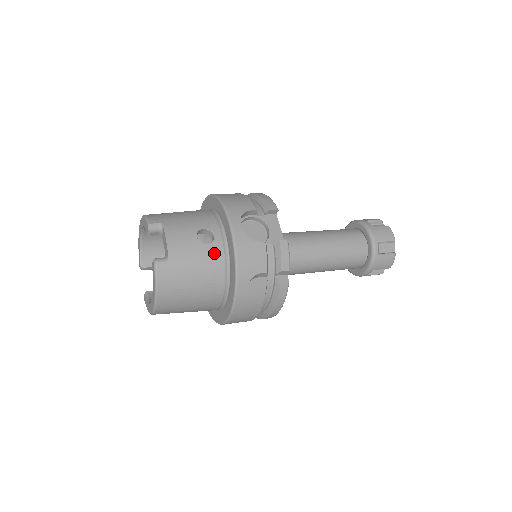
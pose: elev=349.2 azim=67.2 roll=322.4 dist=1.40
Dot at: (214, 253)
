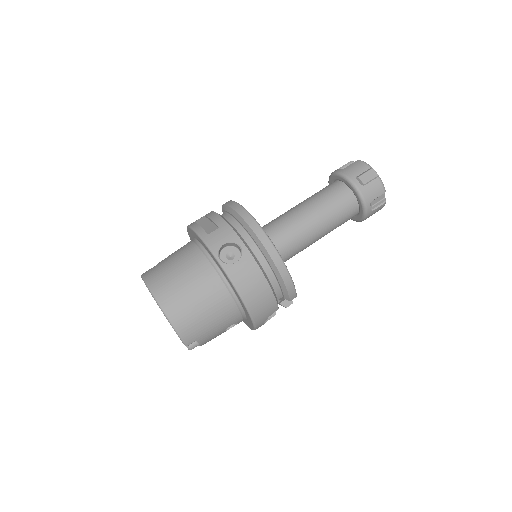
Dot at: occluded
